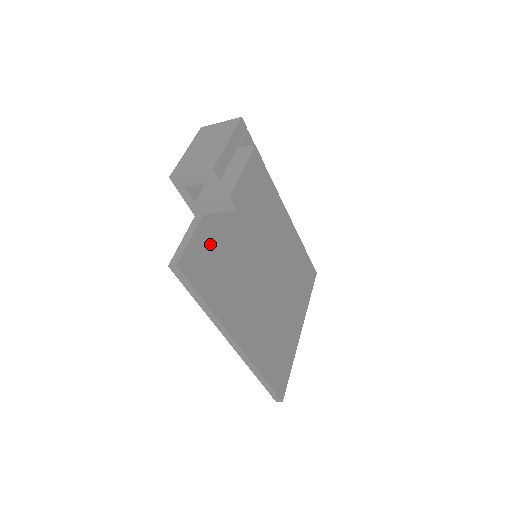
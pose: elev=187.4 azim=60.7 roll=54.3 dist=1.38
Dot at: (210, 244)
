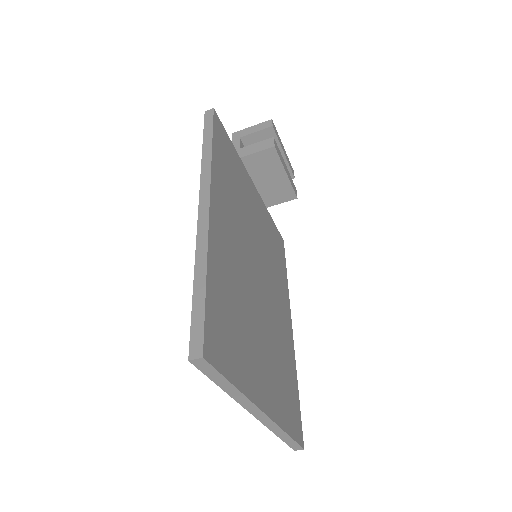
Dot at: (235, 164)
